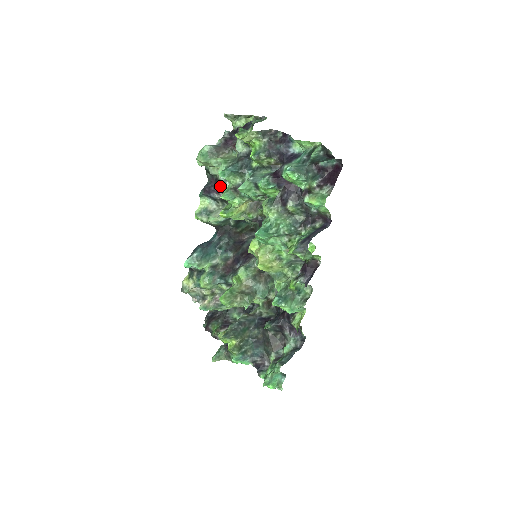
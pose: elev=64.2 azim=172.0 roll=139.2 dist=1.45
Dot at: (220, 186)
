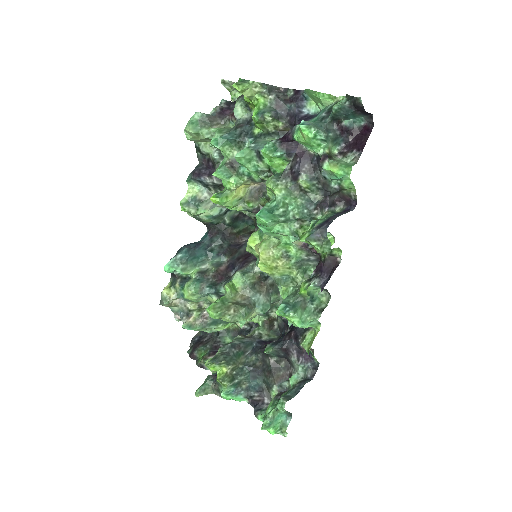
Dot at: (213, 168)
